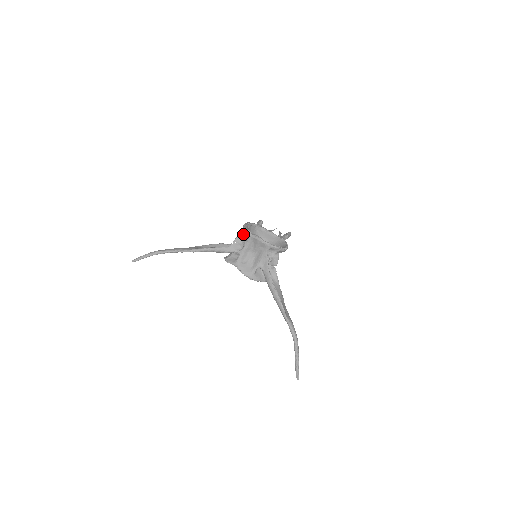
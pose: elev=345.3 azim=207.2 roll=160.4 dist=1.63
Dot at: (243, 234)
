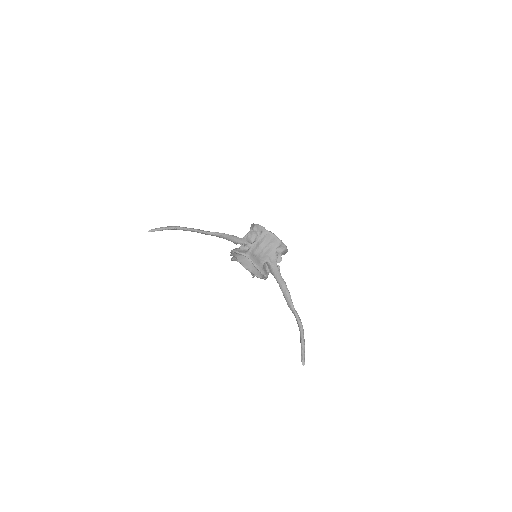
Dot at: (255, 230)
